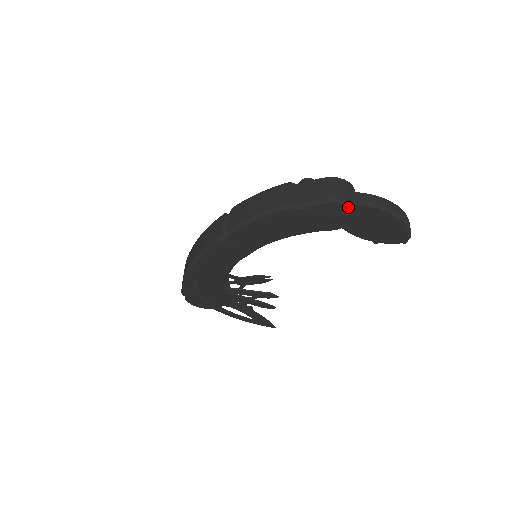
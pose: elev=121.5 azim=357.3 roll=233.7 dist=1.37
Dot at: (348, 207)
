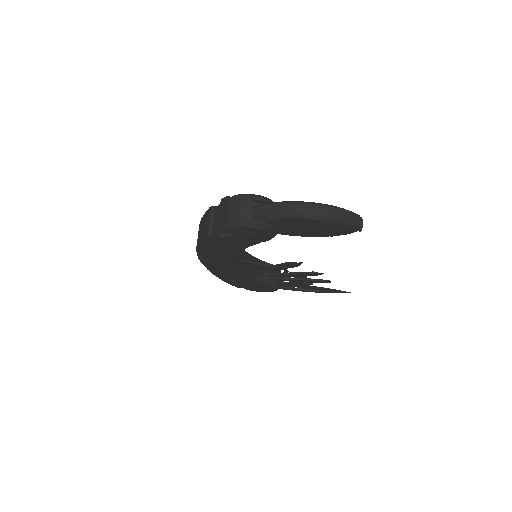
Dot at: (250, 227)
